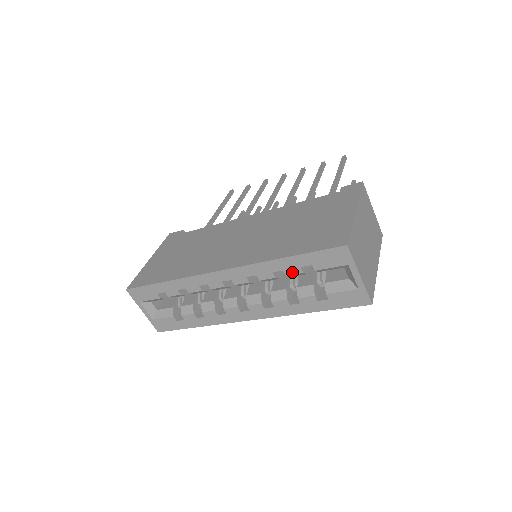
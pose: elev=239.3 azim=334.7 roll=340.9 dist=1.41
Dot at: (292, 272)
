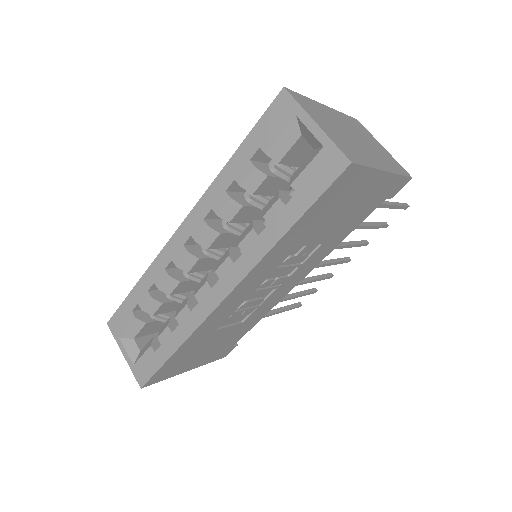
Dot at: (244, 175)
